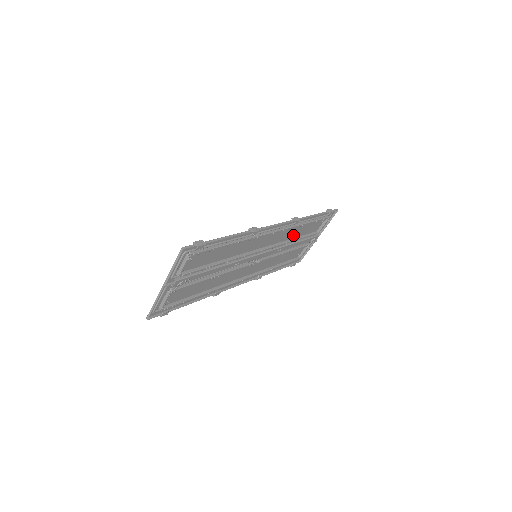
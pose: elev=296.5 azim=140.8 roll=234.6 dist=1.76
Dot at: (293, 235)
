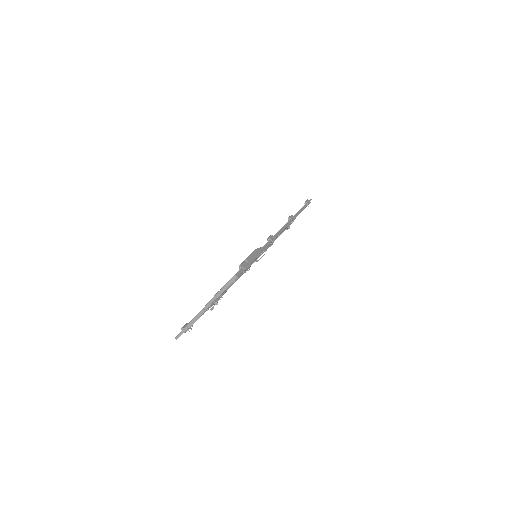
Dot at: occluded
